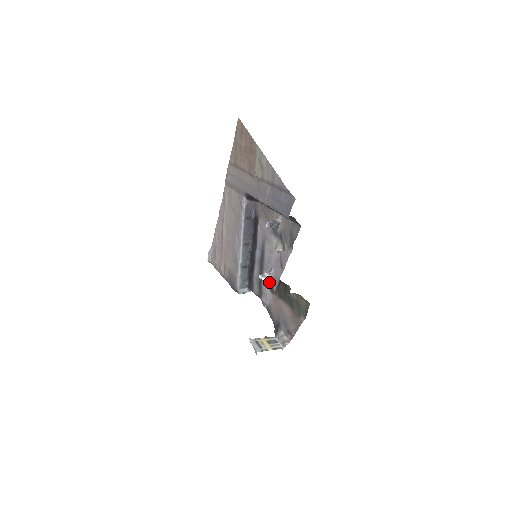
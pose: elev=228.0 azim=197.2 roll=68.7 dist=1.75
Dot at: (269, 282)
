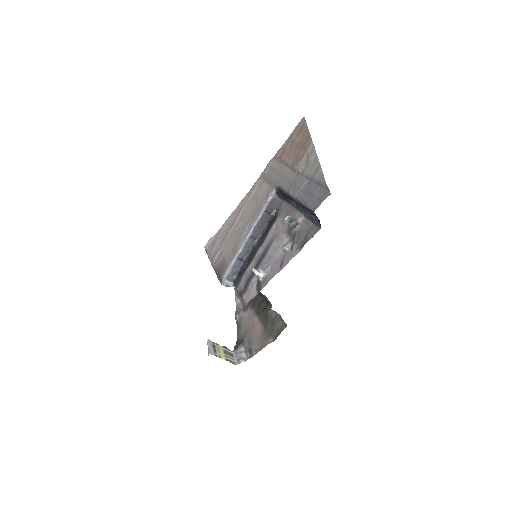
Dot at: (260, 279)
